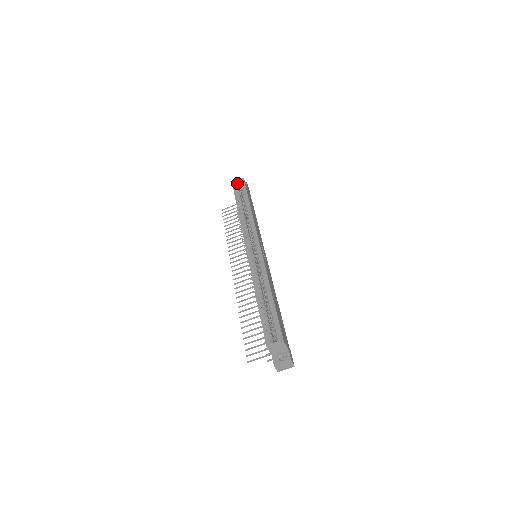
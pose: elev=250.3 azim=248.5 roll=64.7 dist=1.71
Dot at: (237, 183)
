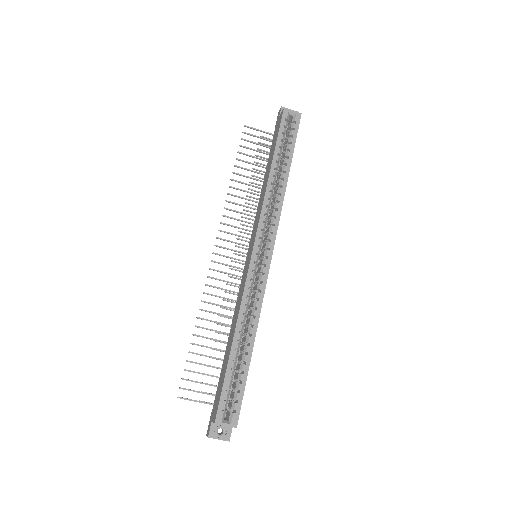
Dot at: (289, 115)
